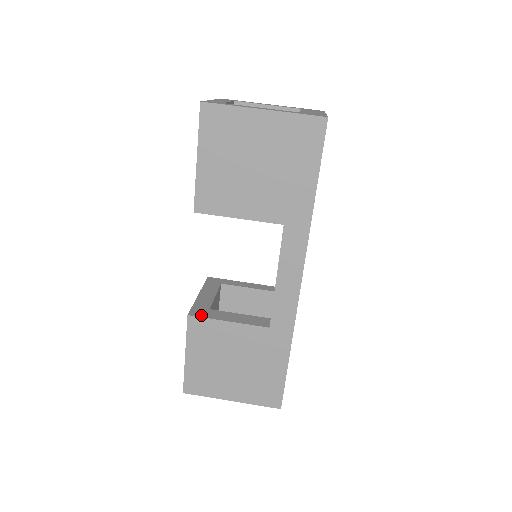
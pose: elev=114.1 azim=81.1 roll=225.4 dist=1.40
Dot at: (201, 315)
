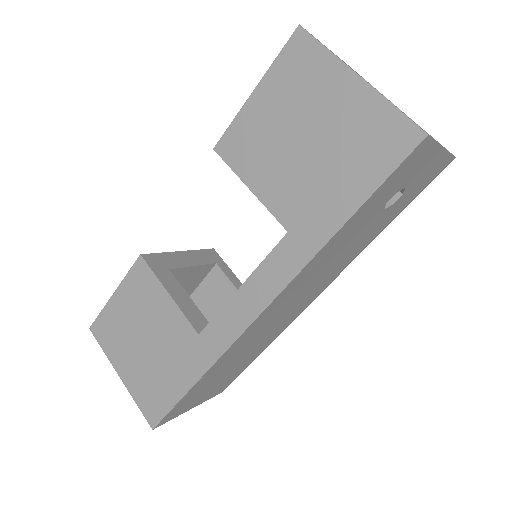
Dot at: (152, 265)
